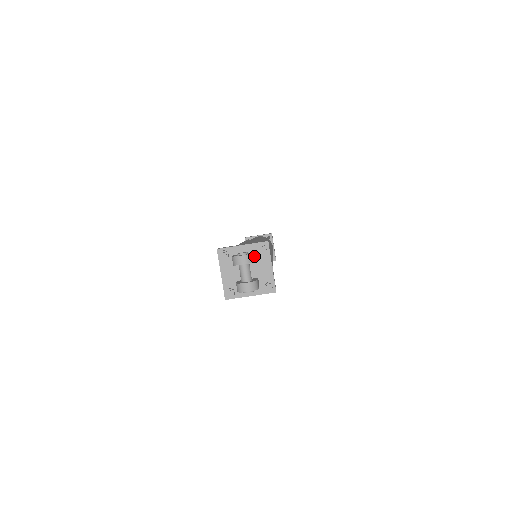
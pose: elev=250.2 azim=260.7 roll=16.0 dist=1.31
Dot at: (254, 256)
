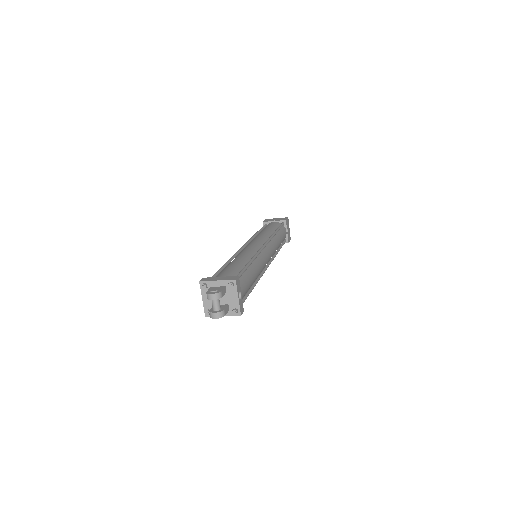
Dot at: (224, 290)
